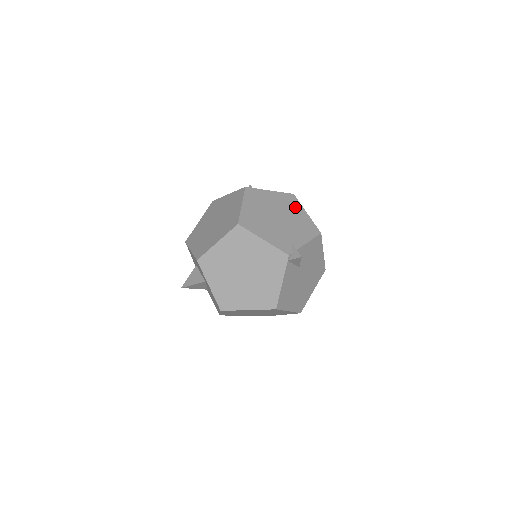
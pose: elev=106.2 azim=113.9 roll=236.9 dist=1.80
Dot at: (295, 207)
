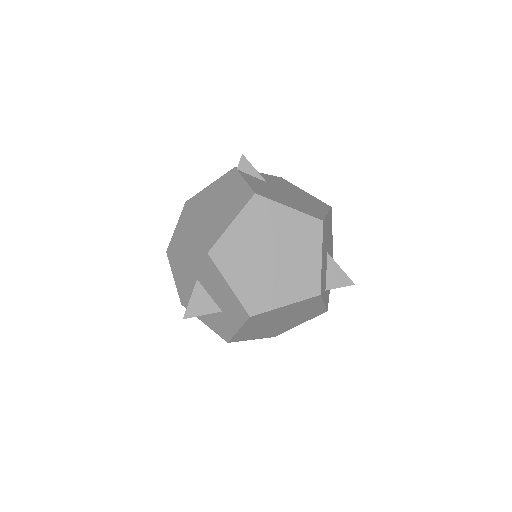
Dot at: occluded
